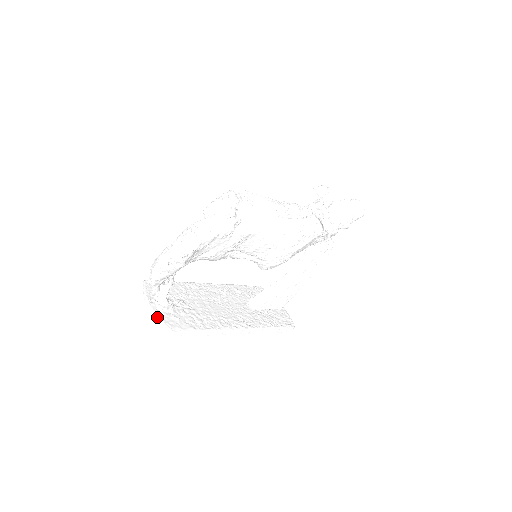
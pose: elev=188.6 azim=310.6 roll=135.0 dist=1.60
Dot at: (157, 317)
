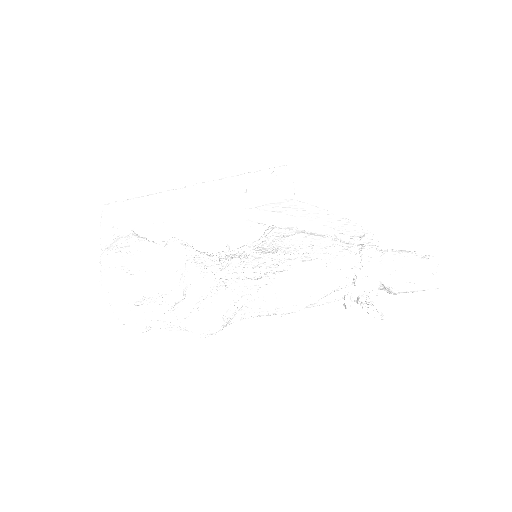
Dot at: occluded
